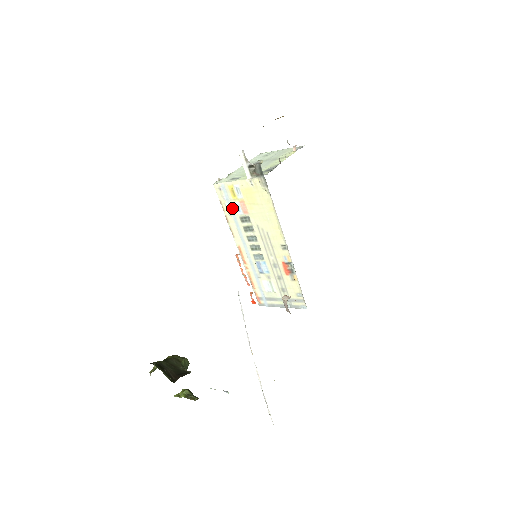
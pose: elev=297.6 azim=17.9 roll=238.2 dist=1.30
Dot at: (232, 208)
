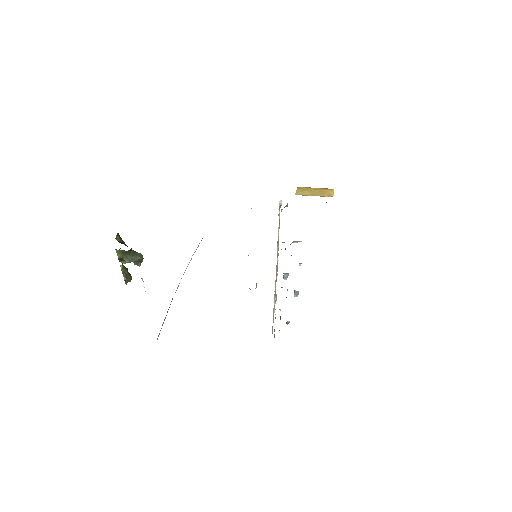
Dot at: occluded
